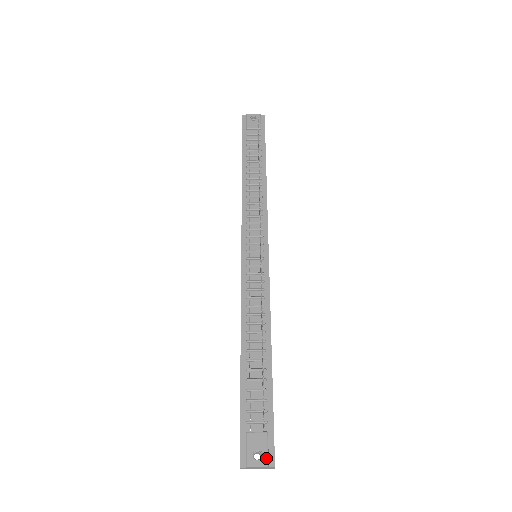
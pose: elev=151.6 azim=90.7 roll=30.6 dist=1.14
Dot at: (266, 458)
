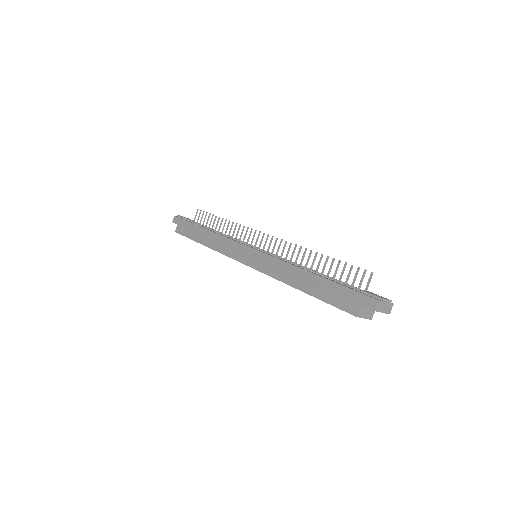
Dot at: (386, 298)
